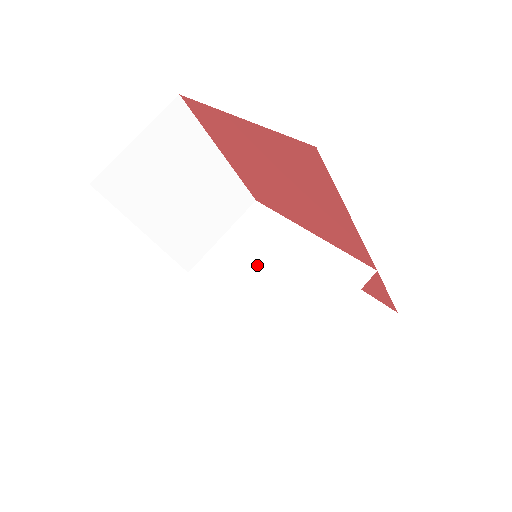
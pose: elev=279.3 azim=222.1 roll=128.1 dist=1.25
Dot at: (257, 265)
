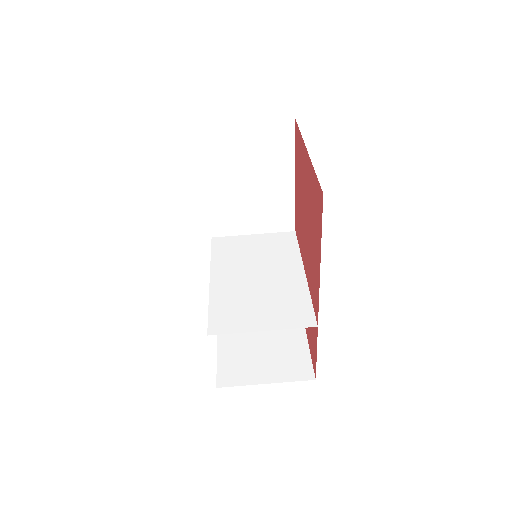
Dot at: (254, 266)
